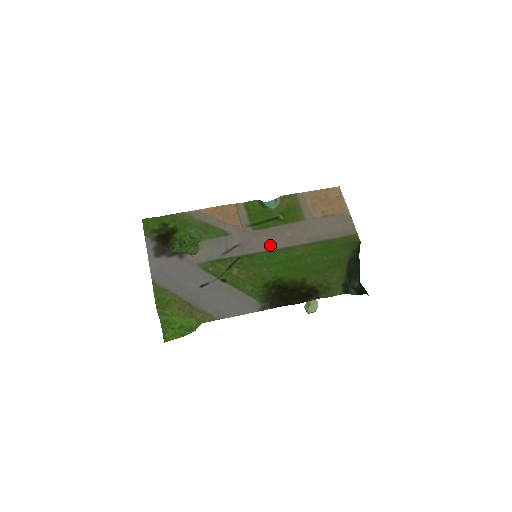
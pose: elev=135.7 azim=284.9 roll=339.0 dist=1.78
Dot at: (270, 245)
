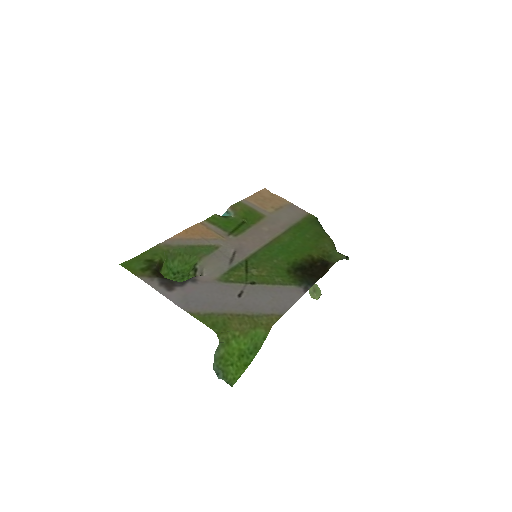
Dot at: (260, 242)
